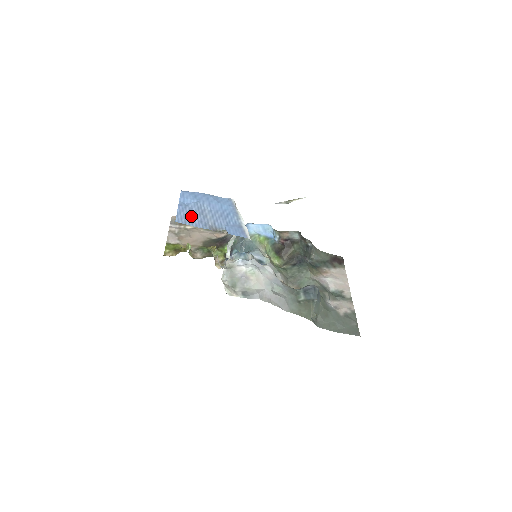
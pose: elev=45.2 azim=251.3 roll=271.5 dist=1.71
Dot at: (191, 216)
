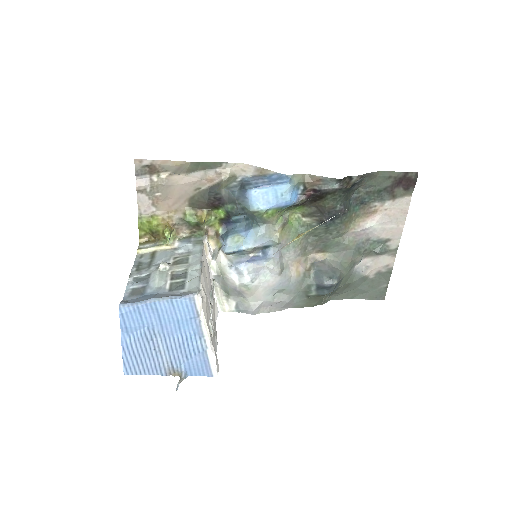
Dot at: (141, 358)
